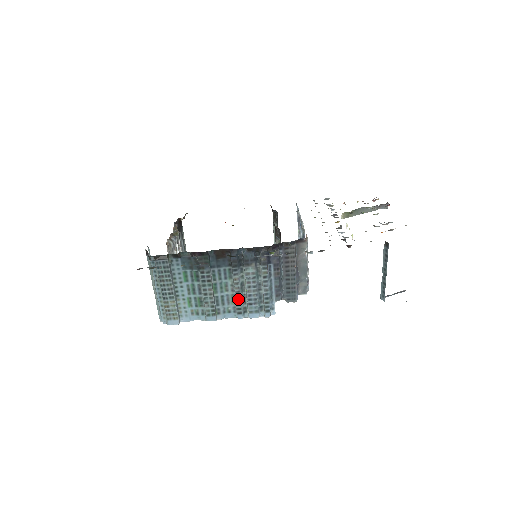
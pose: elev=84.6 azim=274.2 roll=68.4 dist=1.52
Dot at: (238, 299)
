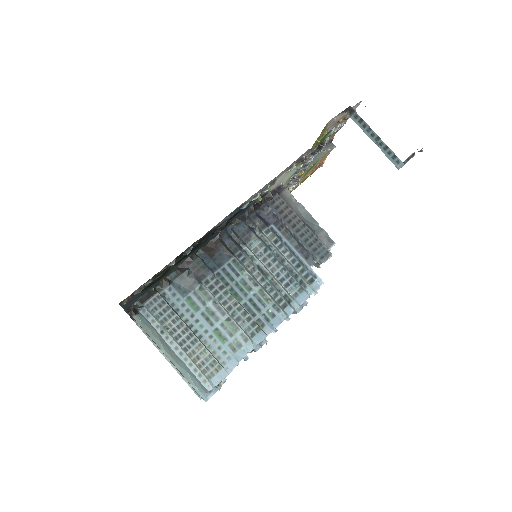
Dot at: (269, 289)
